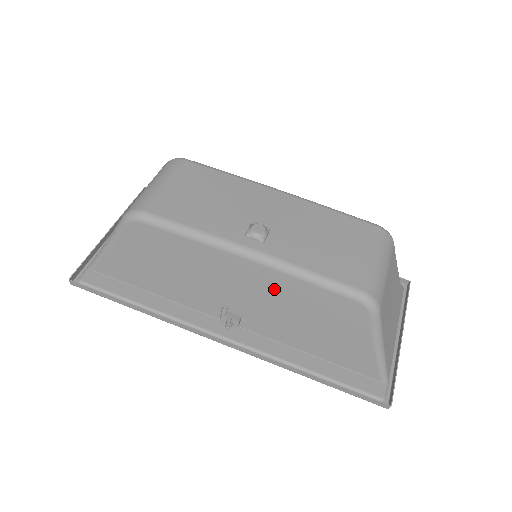
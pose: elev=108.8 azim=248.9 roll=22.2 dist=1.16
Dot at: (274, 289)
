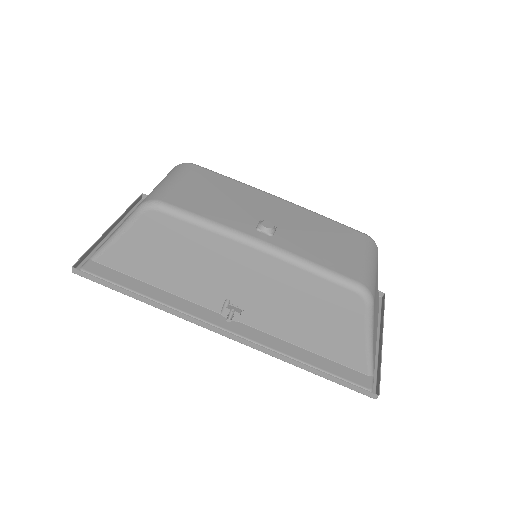
Dot at: (279, 280)
